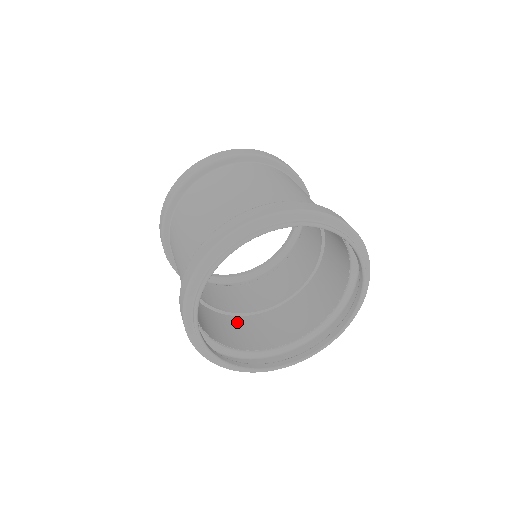
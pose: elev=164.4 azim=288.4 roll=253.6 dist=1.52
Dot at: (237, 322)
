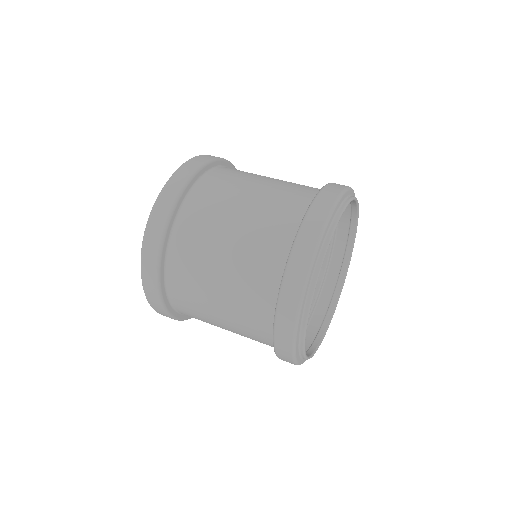
Dot at: occluded
